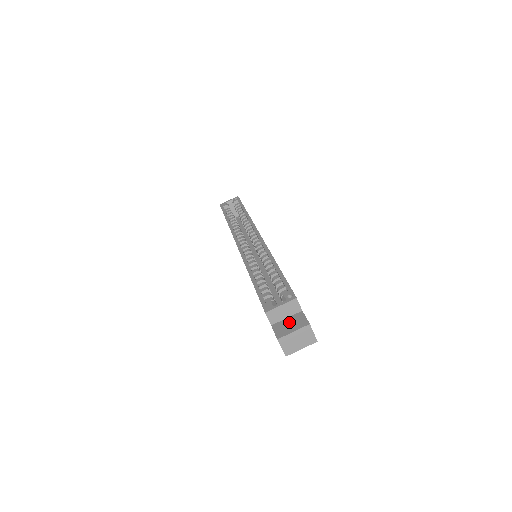
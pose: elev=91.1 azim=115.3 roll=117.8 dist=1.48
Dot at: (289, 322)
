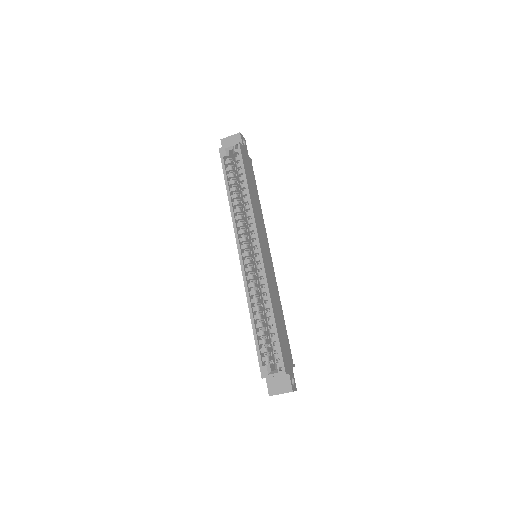
Dot at: (278, 382)
